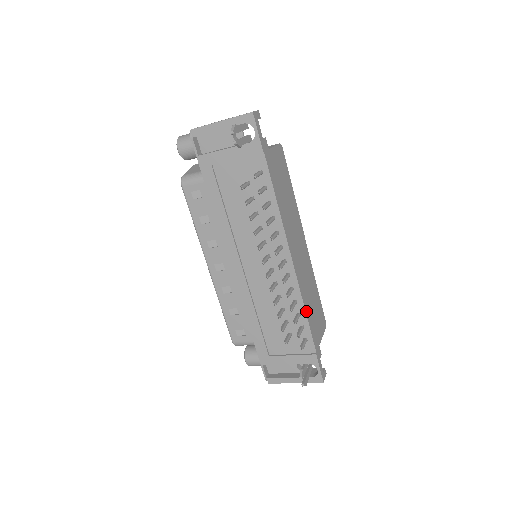
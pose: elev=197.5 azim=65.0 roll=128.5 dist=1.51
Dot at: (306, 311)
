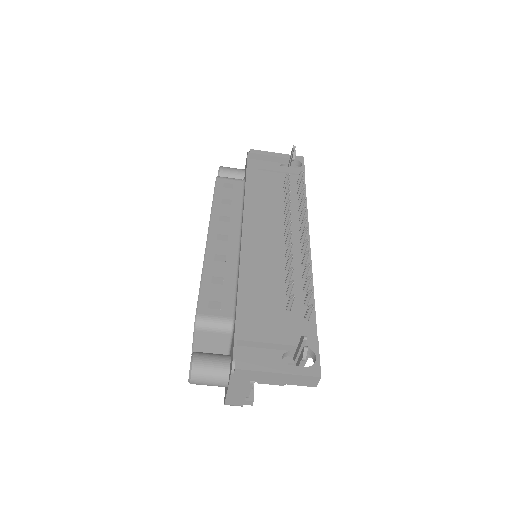
Dot at: (313, 291)
